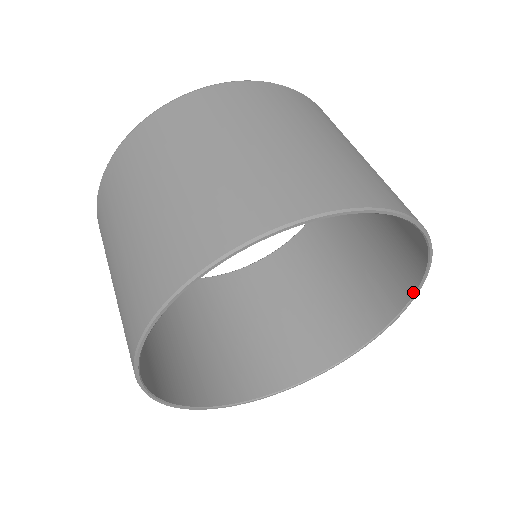
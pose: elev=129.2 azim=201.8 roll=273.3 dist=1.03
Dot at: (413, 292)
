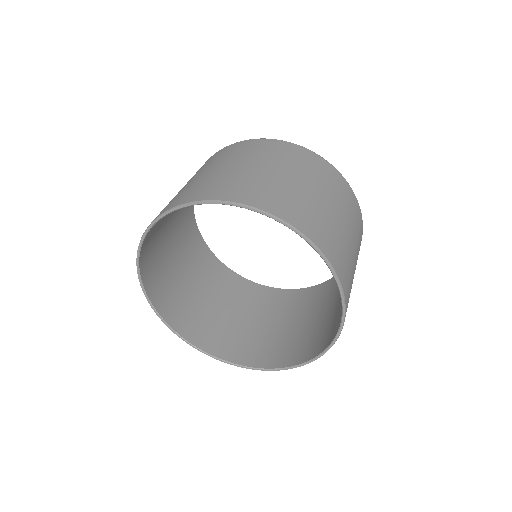
Dot at: (328, 266)
